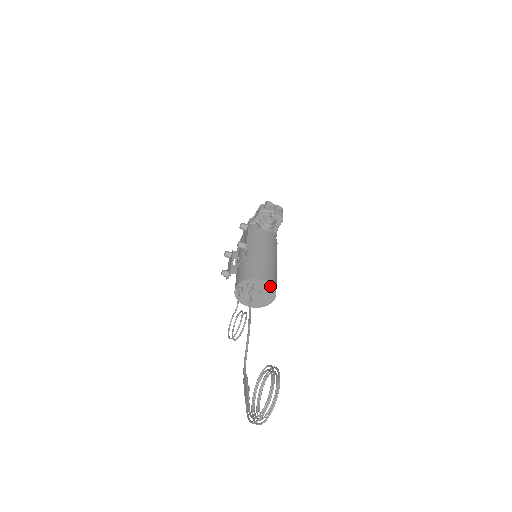
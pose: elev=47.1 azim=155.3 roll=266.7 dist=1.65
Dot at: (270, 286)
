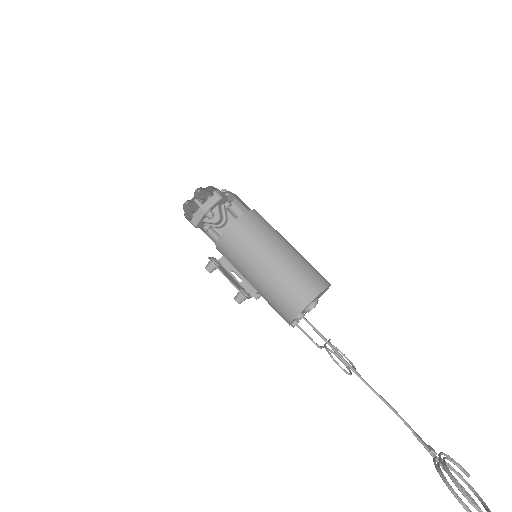
Dot at: (315, 298)
